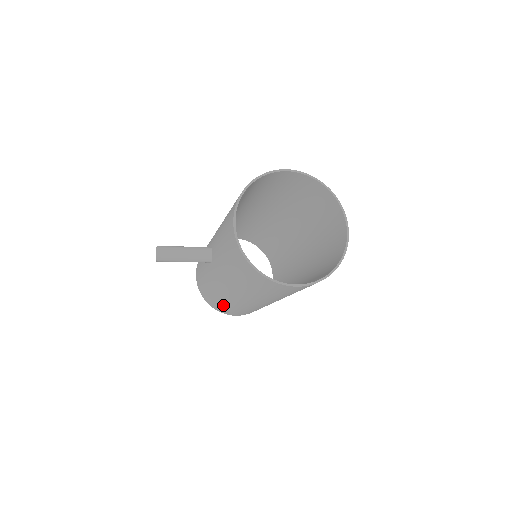
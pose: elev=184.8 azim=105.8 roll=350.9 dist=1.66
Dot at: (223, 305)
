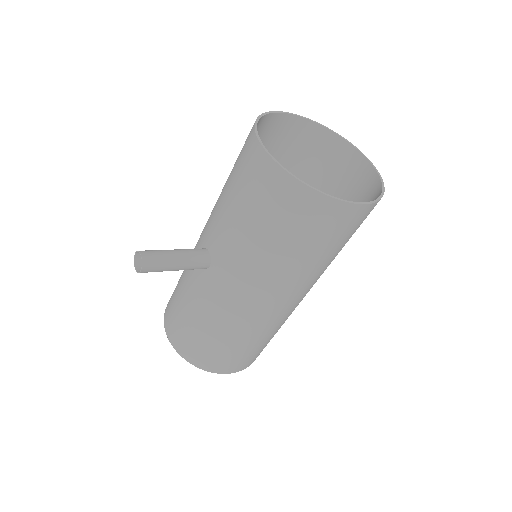
Dot at: (224, 345)
